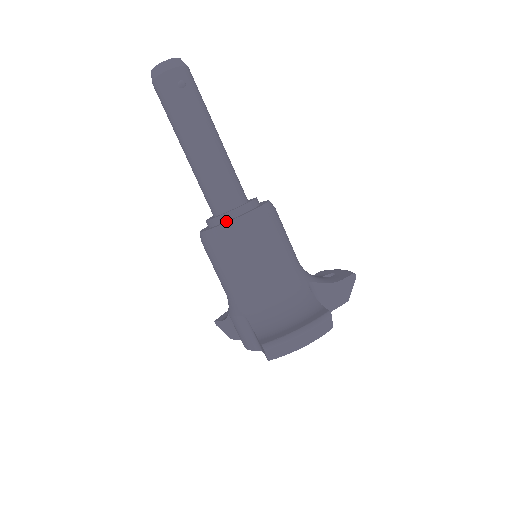
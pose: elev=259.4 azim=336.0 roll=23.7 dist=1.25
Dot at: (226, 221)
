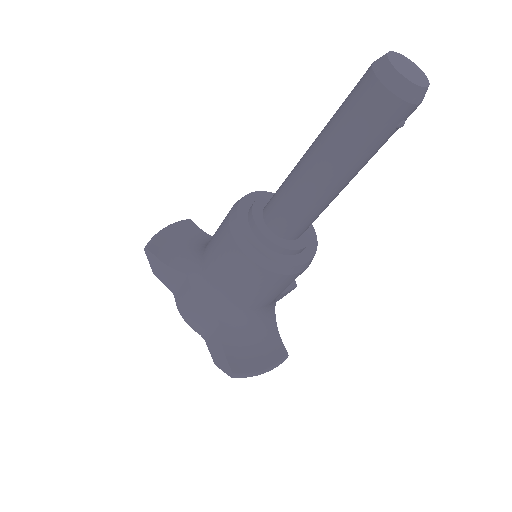
Dot at: (282, 254)
